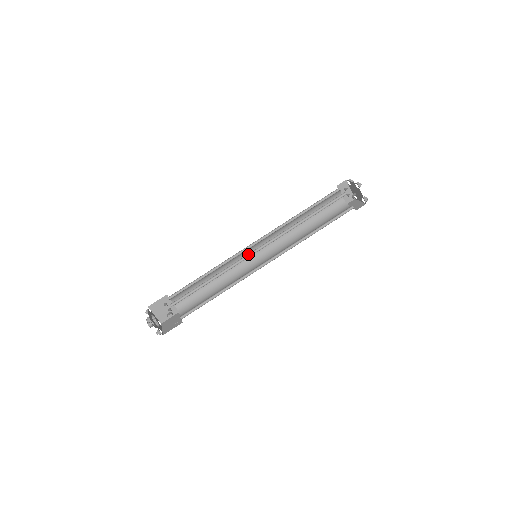
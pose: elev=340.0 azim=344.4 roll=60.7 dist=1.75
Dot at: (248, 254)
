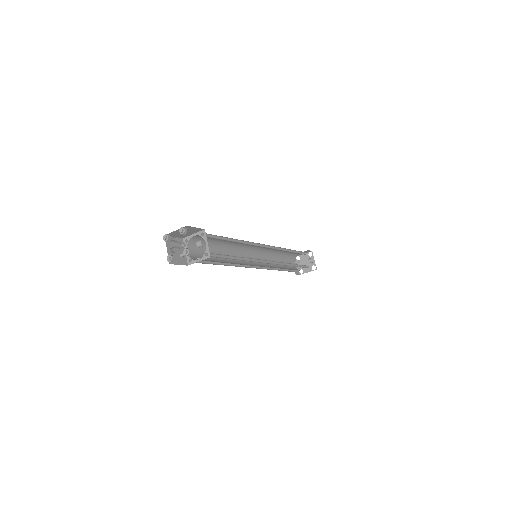
Dot at: (257, 244)
